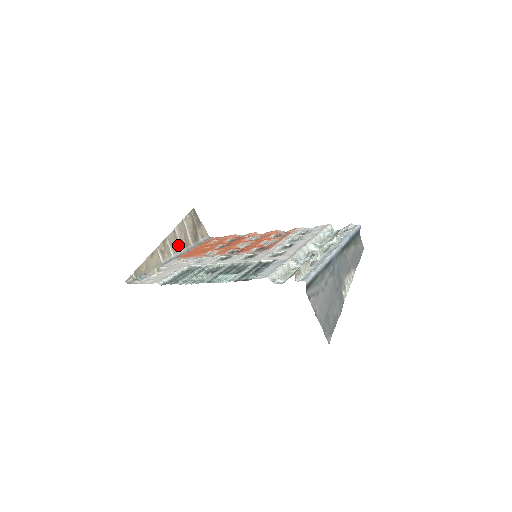
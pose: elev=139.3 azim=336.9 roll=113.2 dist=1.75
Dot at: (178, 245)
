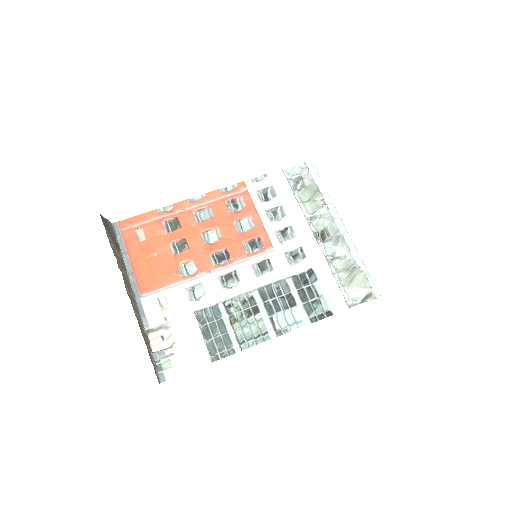
Dot at: occluded
